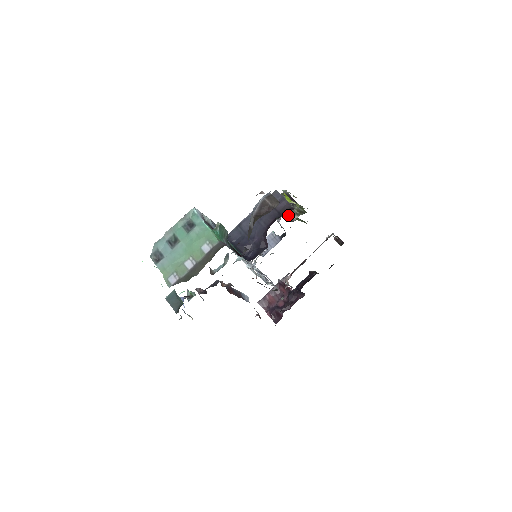
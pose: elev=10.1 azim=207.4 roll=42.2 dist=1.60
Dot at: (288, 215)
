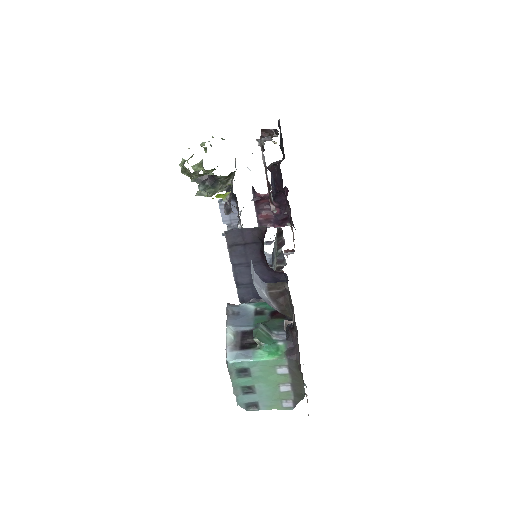
Dot at: (221, 188)
